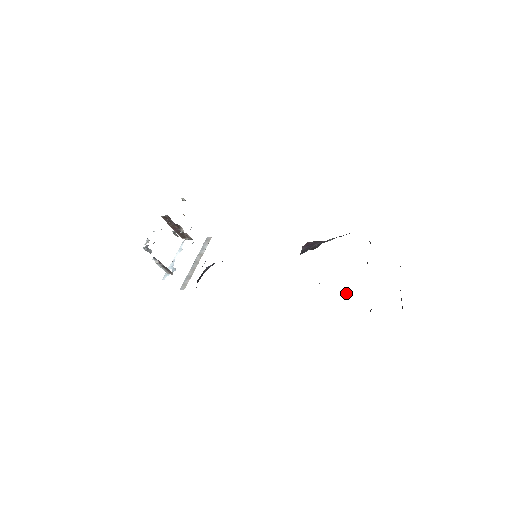
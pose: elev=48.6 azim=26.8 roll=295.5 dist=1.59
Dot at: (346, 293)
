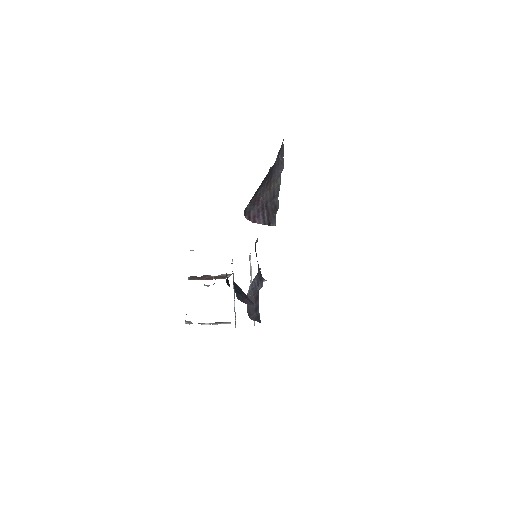
Dot at: occluded
